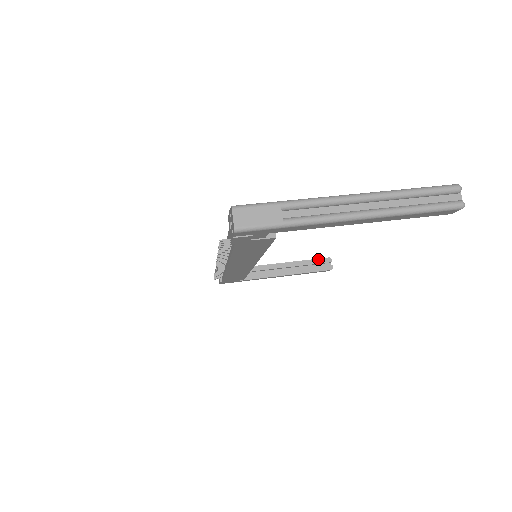
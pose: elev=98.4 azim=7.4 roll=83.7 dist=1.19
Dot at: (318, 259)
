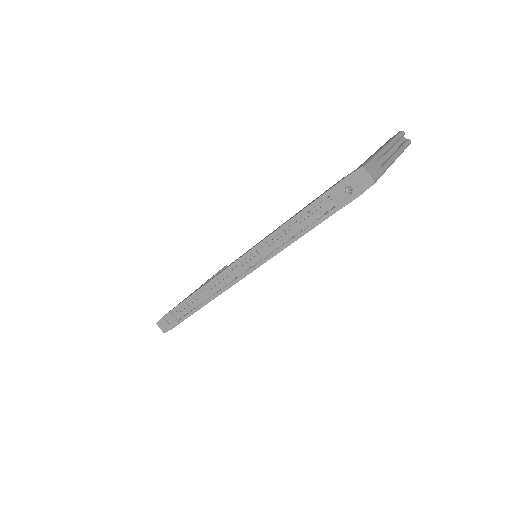
Dot at: (220, 270)
